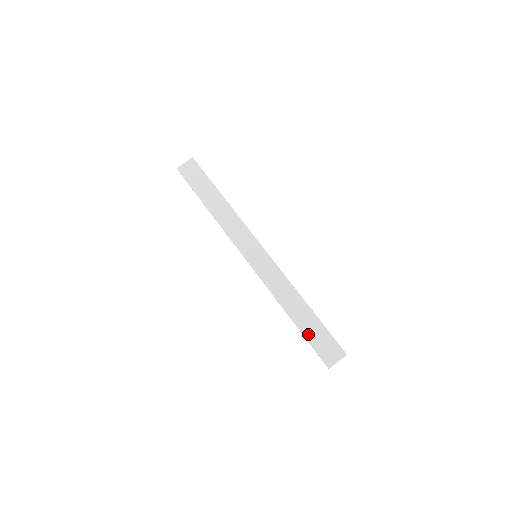
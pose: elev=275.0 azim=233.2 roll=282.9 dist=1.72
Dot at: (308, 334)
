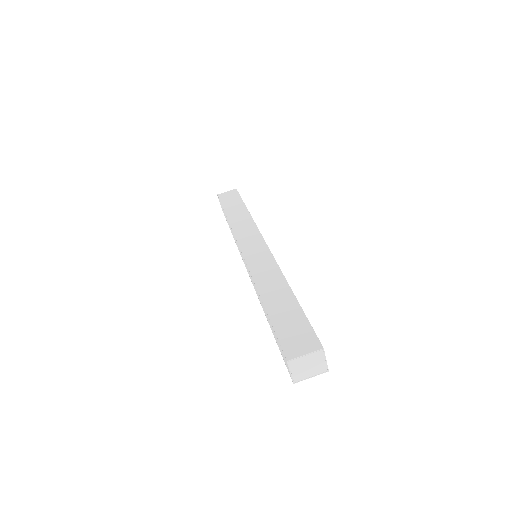
Dot at: (276, 319)
